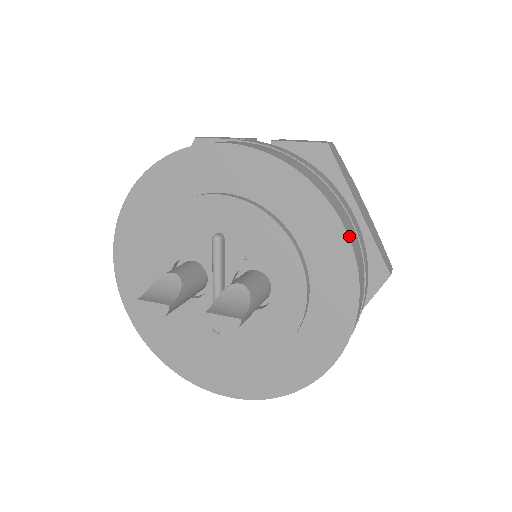
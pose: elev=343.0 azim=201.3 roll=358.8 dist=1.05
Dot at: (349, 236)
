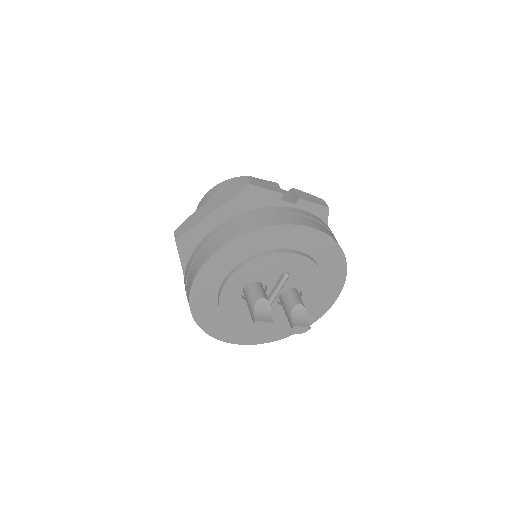
Dot at: occluded
